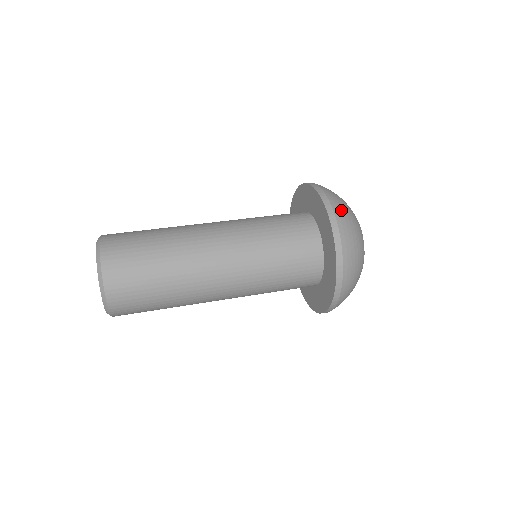
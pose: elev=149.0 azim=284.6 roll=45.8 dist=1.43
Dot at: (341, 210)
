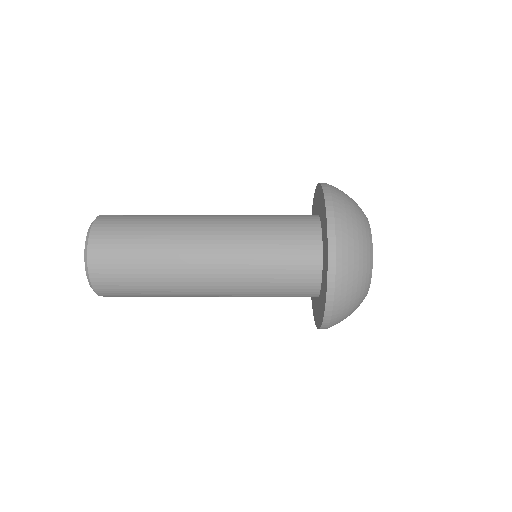
Dot at: (347, 258)
